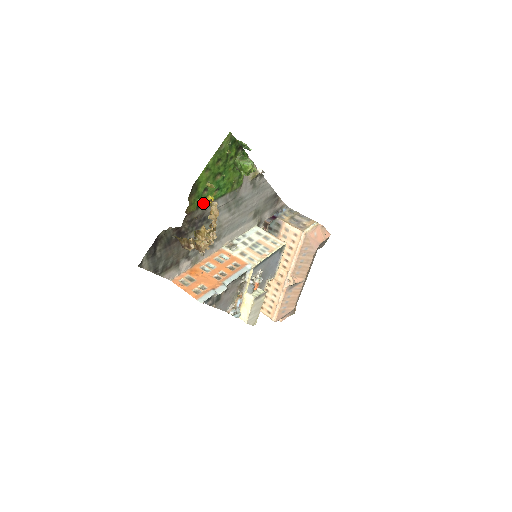
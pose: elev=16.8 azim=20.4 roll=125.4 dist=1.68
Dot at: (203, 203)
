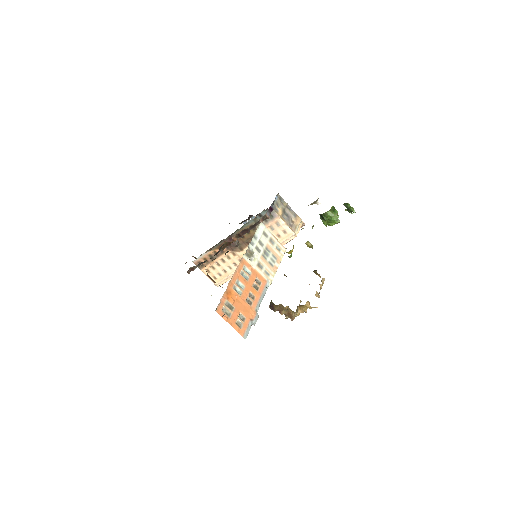
Dot at: (287, 252)
